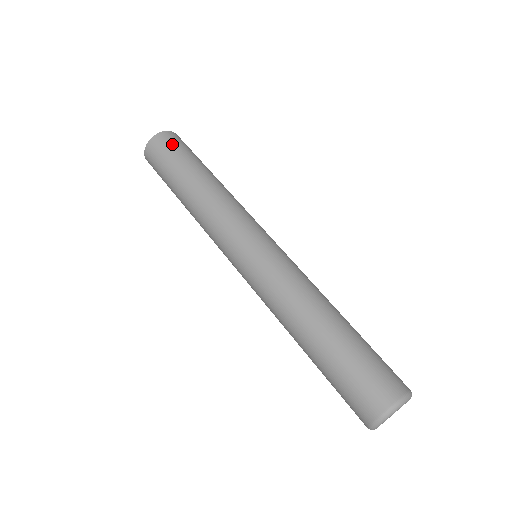
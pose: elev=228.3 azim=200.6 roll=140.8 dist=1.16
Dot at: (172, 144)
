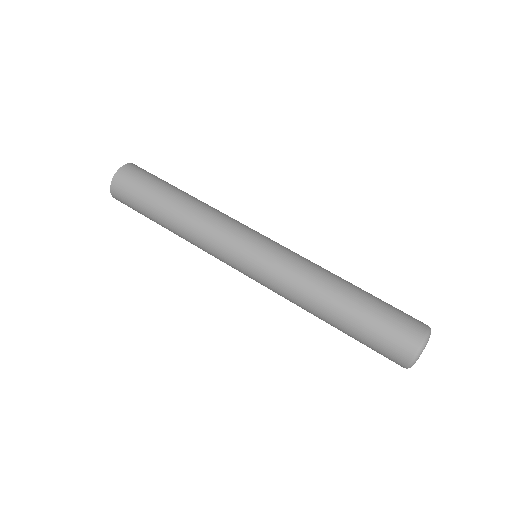
Dot at: (132, 181)
